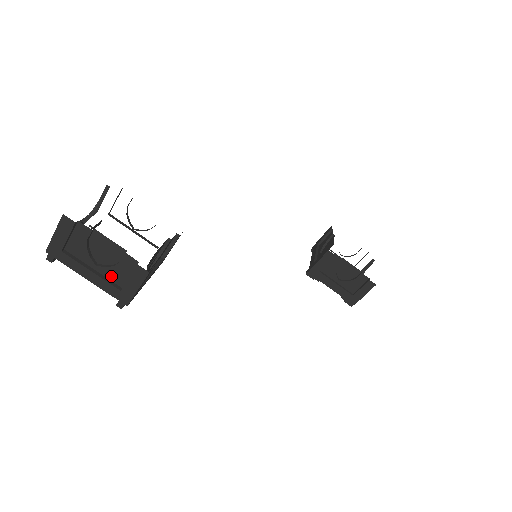
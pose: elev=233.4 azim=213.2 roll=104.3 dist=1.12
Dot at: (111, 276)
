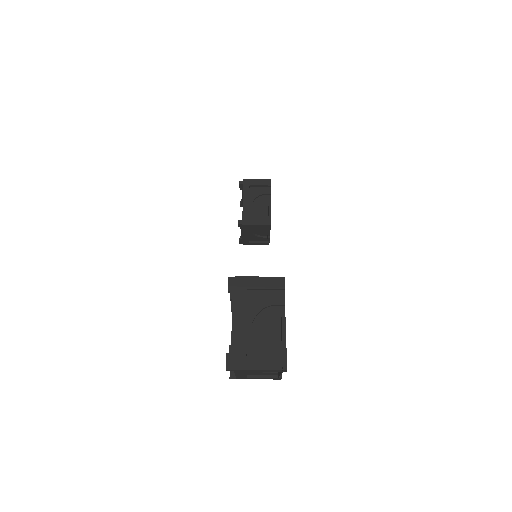
Dot at: (252, 373)
